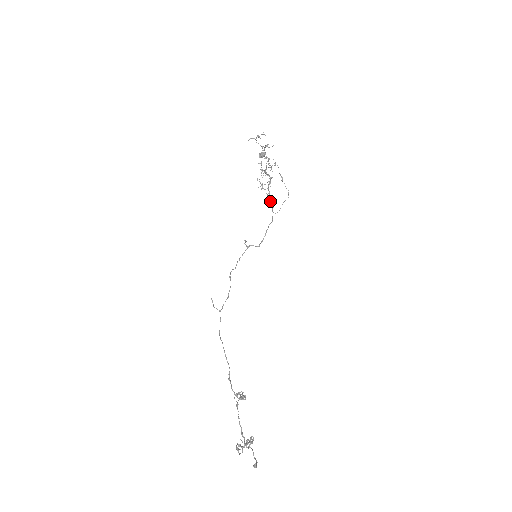
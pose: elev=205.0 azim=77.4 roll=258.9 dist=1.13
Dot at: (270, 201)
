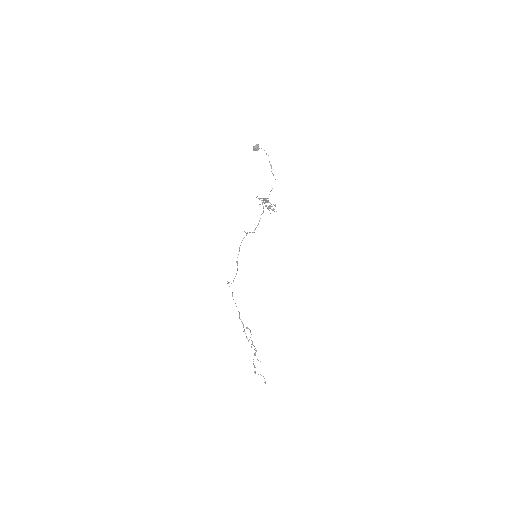
Dot at: occluded
